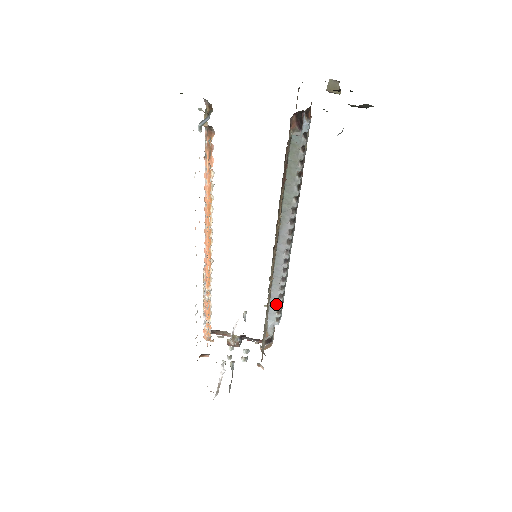
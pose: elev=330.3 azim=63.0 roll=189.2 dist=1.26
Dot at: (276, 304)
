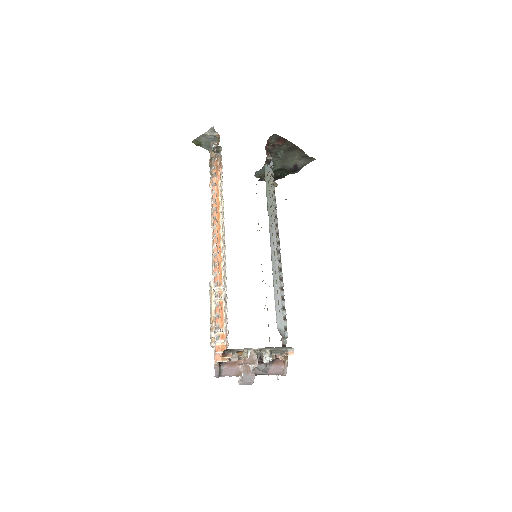
Dot at: (281, 307)
